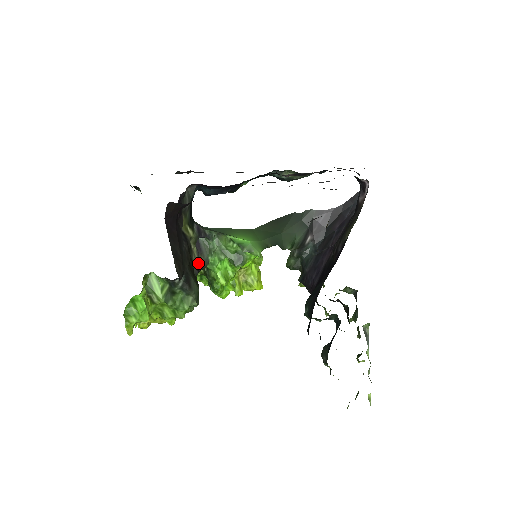
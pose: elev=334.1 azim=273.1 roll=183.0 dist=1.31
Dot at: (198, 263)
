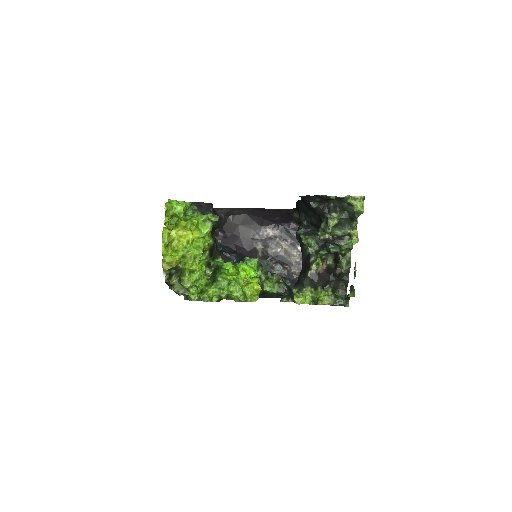
Dot at: occluded
